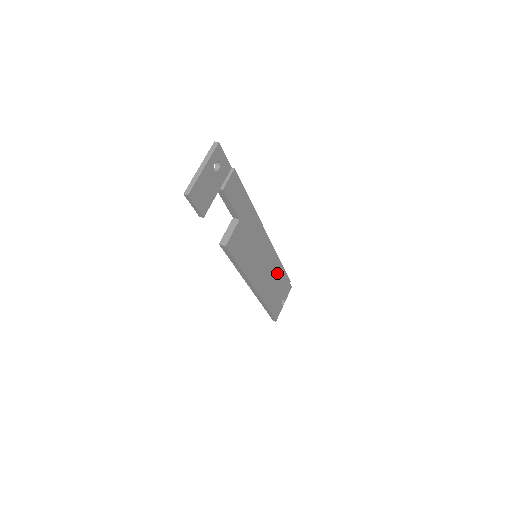
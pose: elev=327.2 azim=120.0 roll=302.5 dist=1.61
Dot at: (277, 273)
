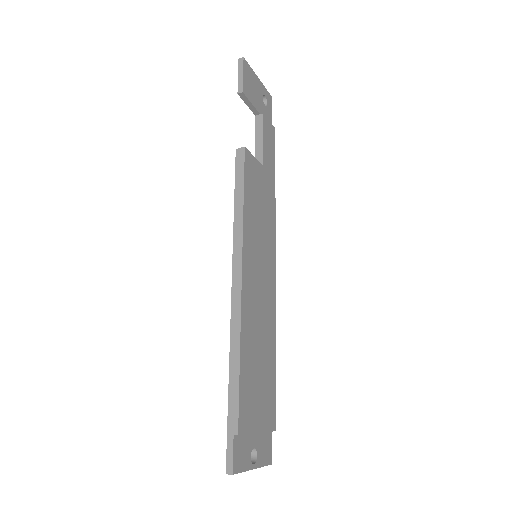
Dot at: (267, 350)
